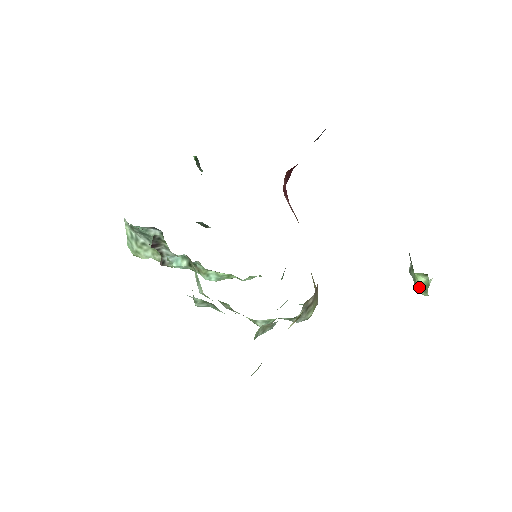
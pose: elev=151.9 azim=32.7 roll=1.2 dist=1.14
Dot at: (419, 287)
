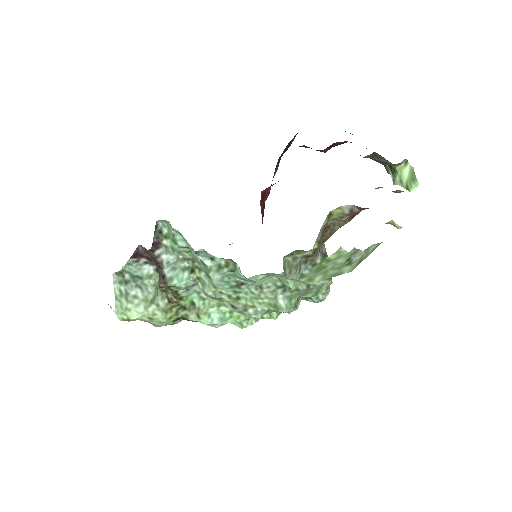
Dot at: (408, 183)
